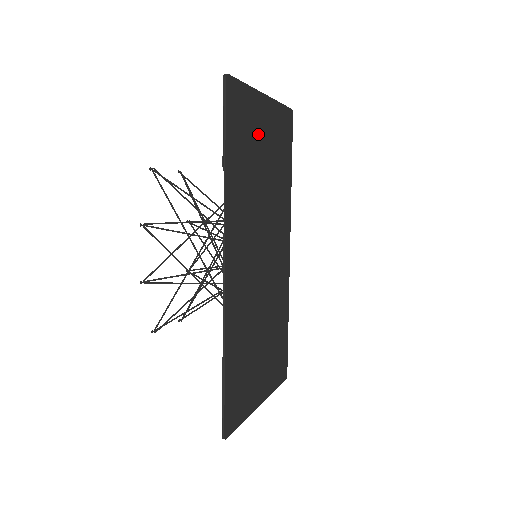
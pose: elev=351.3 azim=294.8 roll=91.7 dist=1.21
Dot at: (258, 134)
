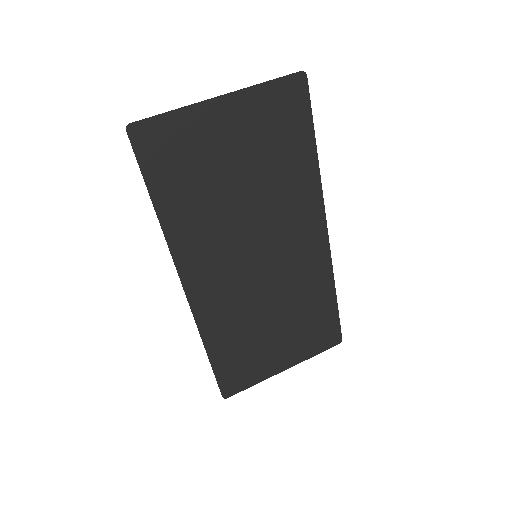
Dot at: (216, 149)
